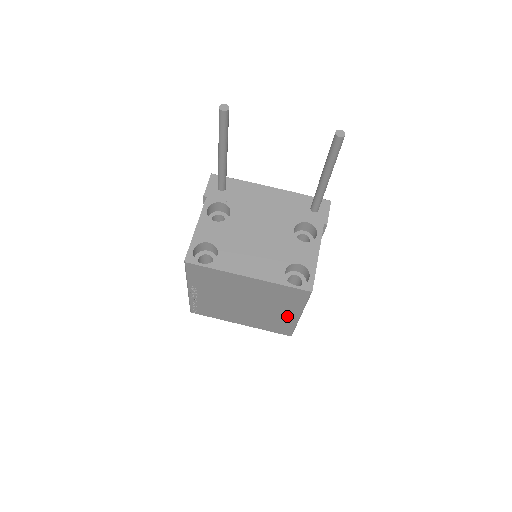
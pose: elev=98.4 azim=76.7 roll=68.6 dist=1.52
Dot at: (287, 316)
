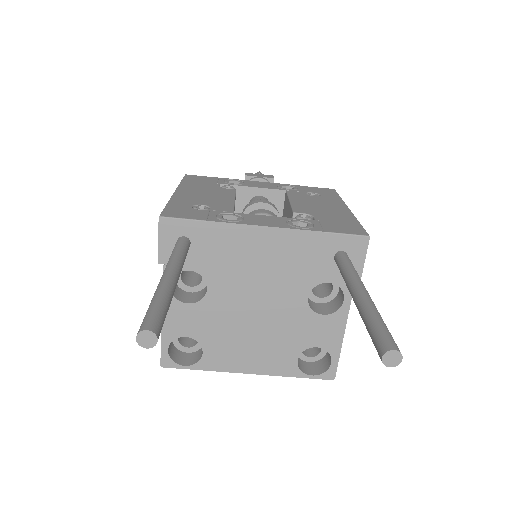
Dot at: occluded
